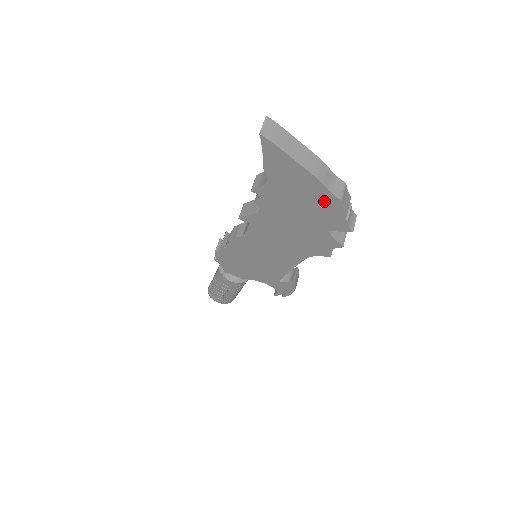
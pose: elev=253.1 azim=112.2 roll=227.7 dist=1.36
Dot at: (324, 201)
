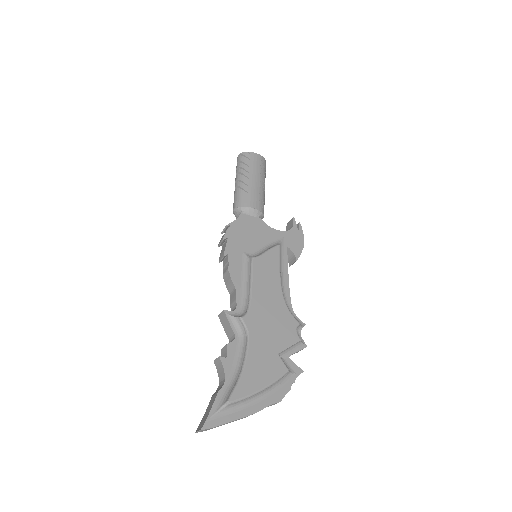
Dot at: occluded
